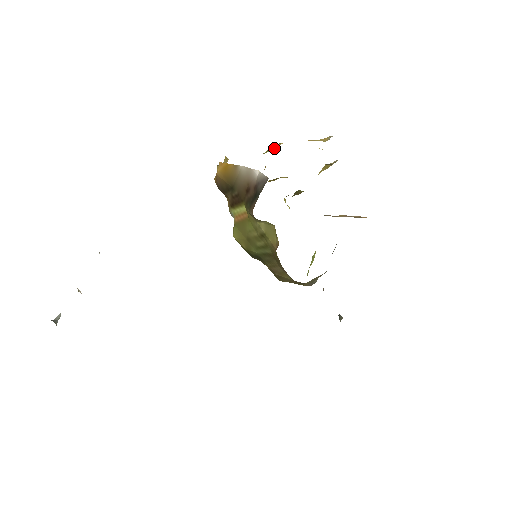
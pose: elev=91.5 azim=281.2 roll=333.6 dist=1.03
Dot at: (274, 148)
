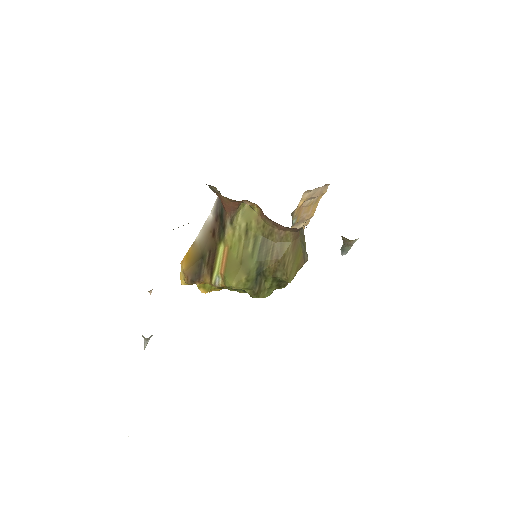
Dot at: occluded
